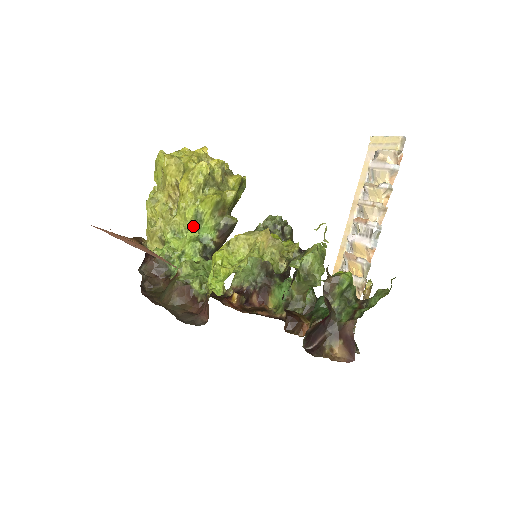
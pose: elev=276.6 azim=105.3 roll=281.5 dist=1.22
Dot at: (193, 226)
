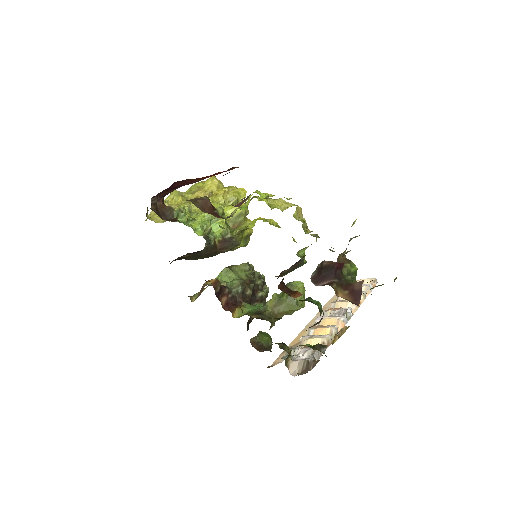
Dot at: occluded
